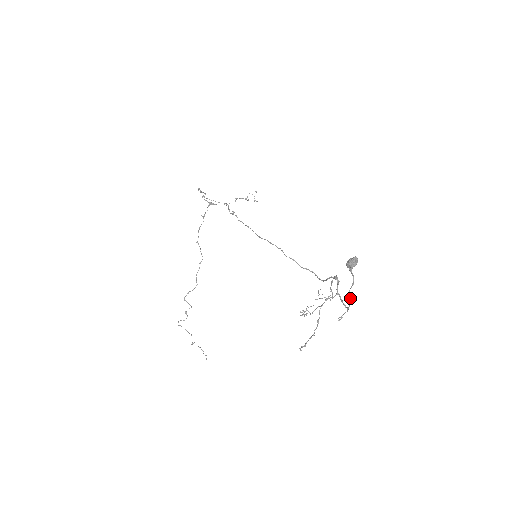
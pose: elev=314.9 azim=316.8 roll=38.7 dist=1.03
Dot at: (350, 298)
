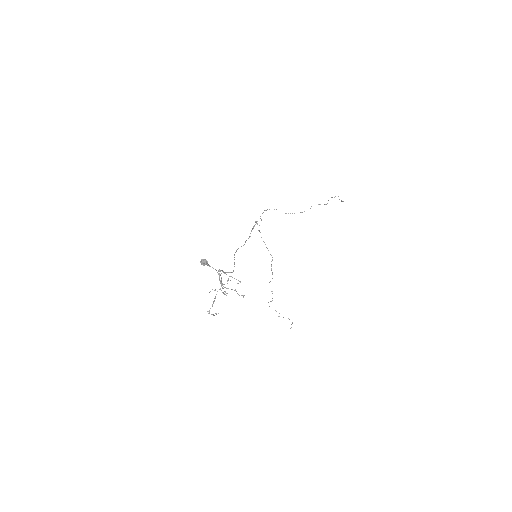
Dot at: (220, 283)
